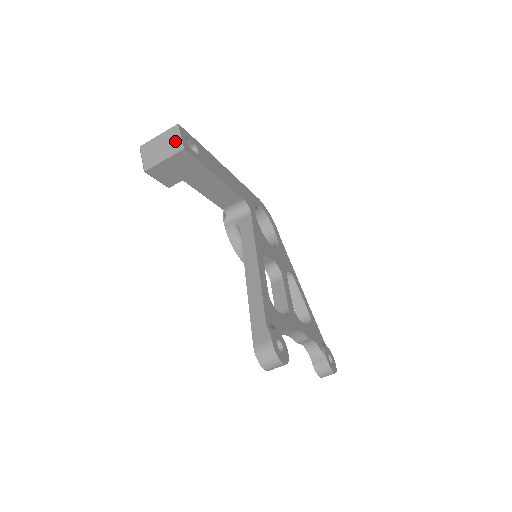
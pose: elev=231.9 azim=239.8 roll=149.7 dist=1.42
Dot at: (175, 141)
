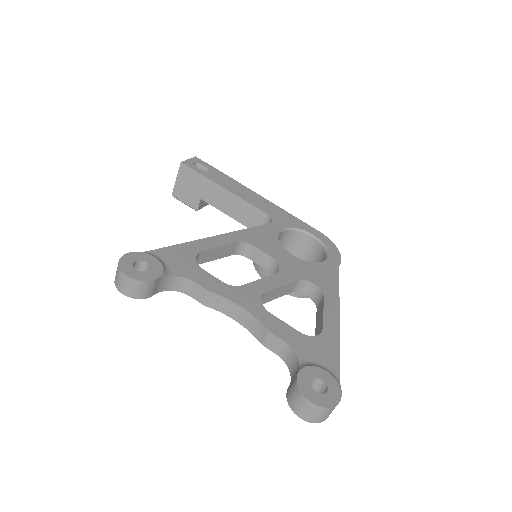
Dot at: occluded
